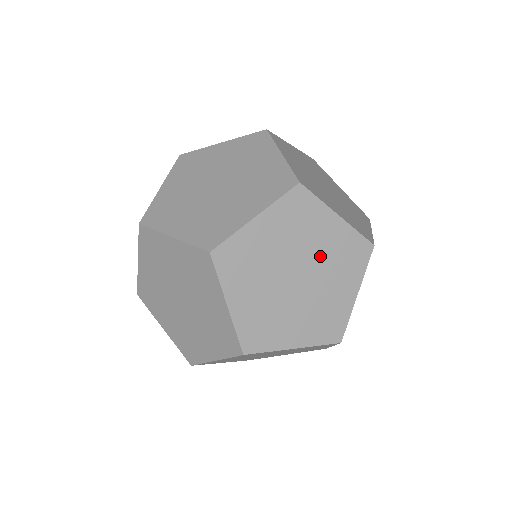
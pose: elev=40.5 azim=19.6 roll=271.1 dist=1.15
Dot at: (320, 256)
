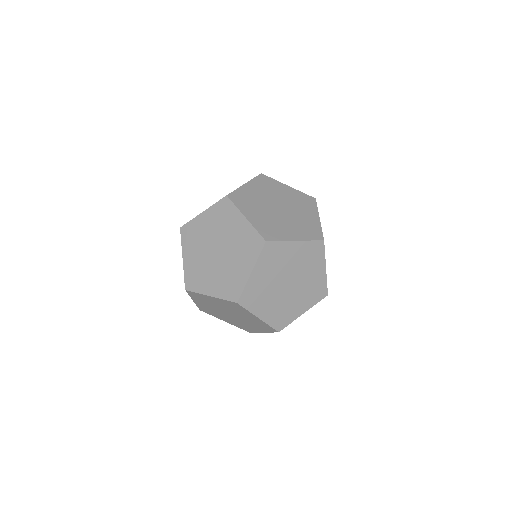
Dot at: (245, 318)
